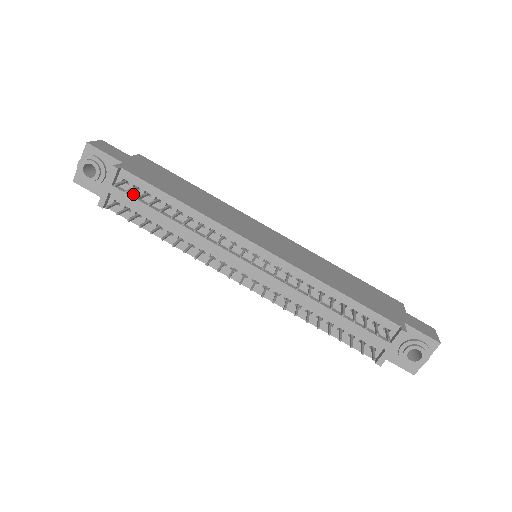
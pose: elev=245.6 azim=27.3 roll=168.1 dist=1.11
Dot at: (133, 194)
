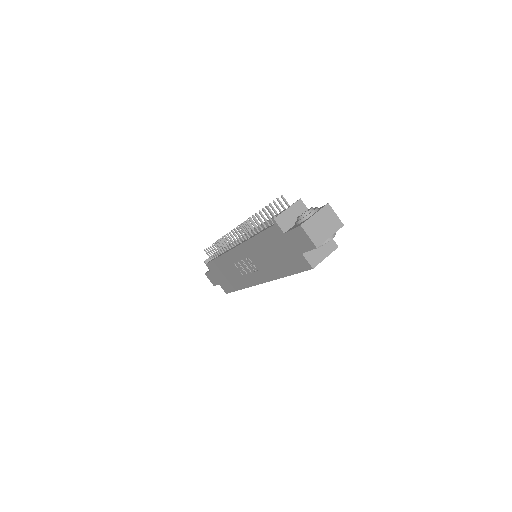
Dot at: occluded
